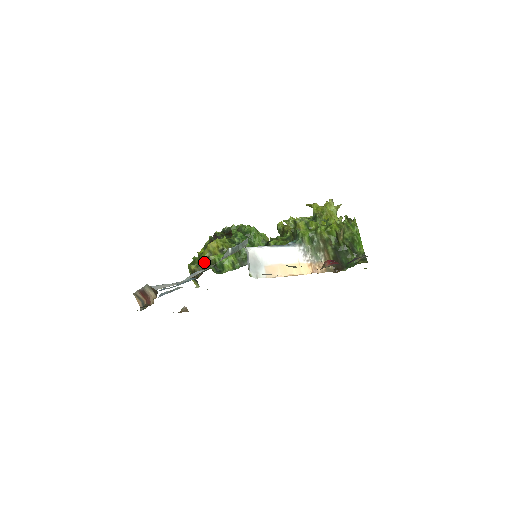
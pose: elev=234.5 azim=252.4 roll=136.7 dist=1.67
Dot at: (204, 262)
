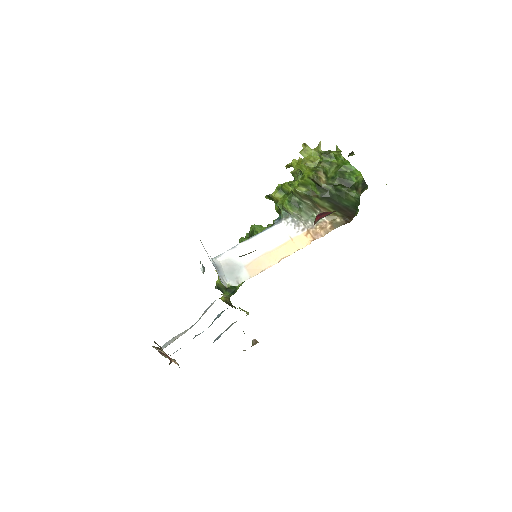
Dot at: occluded
